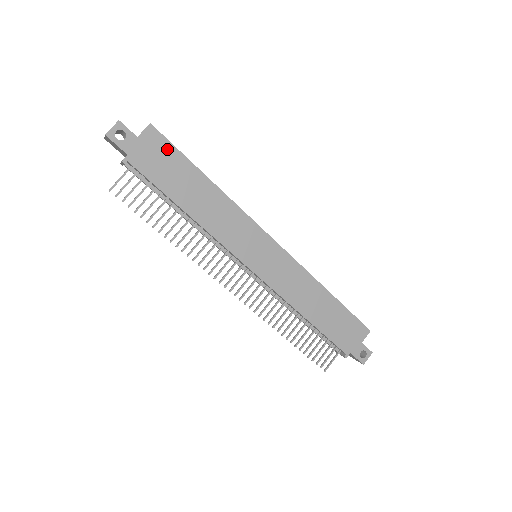
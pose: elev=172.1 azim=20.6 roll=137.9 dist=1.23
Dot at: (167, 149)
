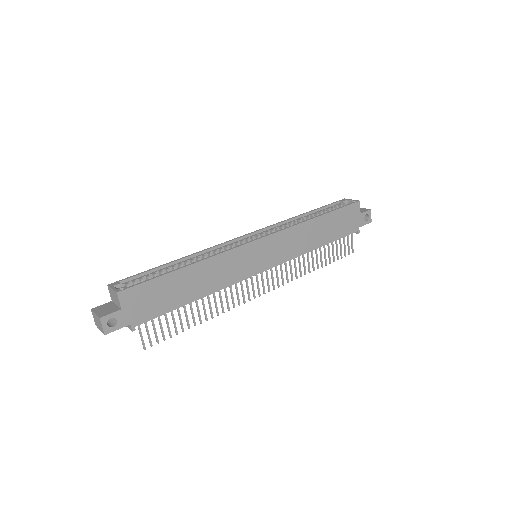
Dot at: (145, 289)
